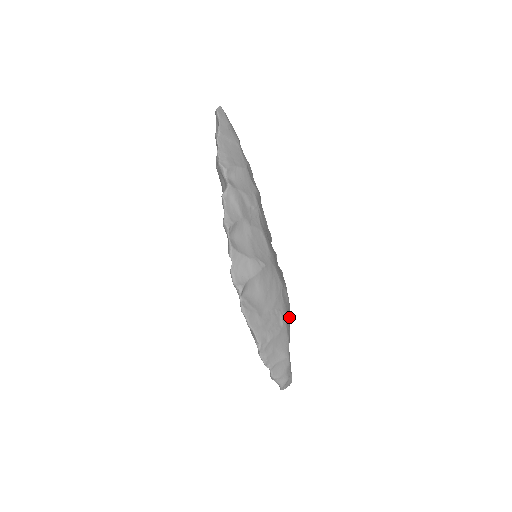
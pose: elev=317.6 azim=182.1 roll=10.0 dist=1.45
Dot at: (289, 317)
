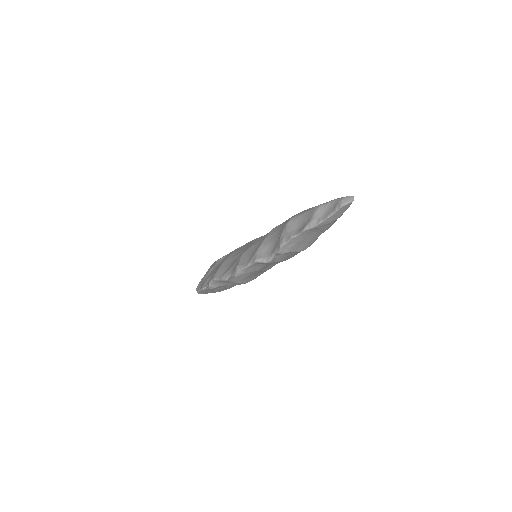
Dot at: occluded
